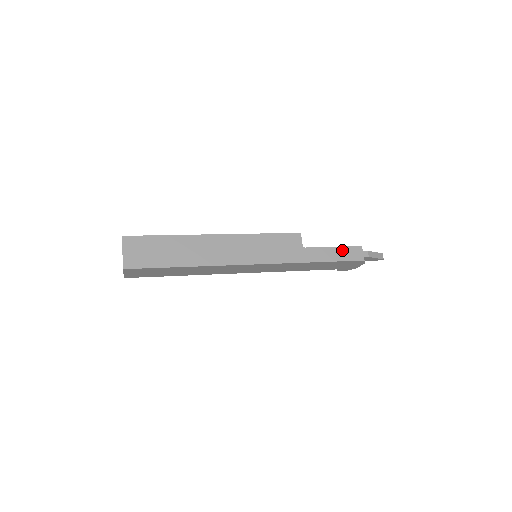
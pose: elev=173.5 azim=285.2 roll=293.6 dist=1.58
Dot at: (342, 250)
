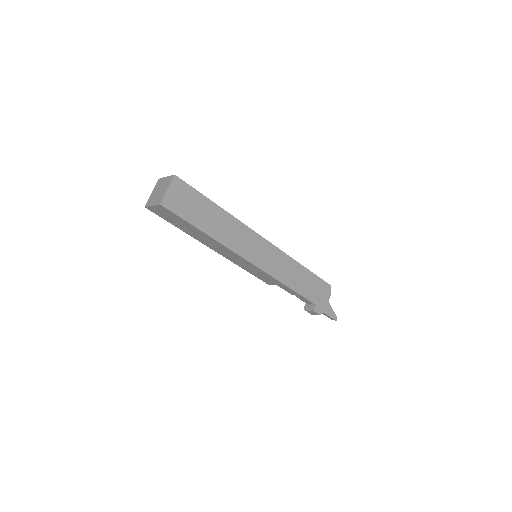
Dot at: occluded
